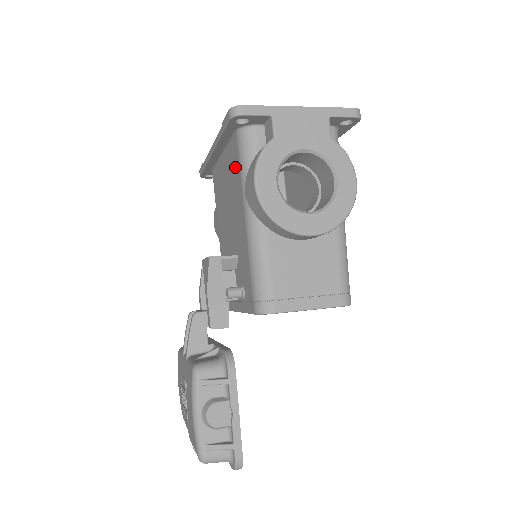
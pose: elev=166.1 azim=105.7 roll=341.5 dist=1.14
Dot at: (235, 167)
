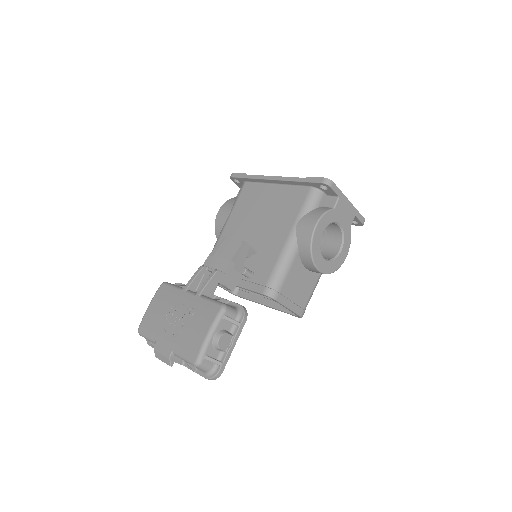
Dot at: (294, 203)
